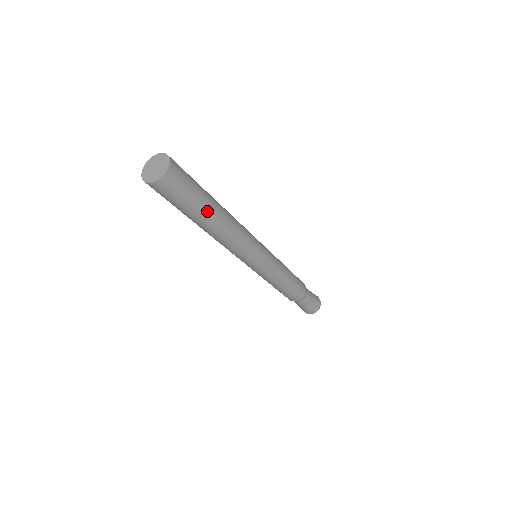
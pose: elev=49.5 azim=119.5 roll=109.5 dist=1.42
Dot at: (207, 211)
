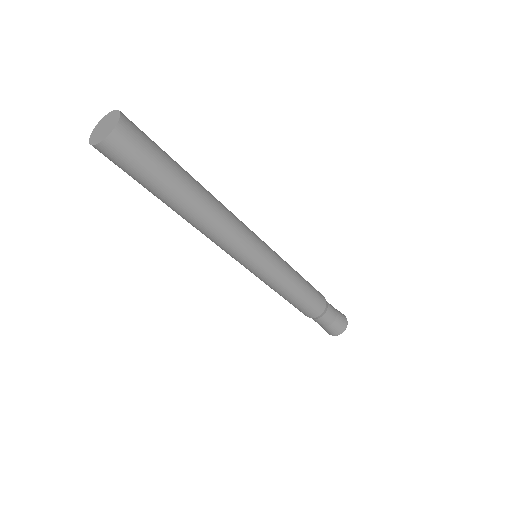
Dot at: (179, 186)
